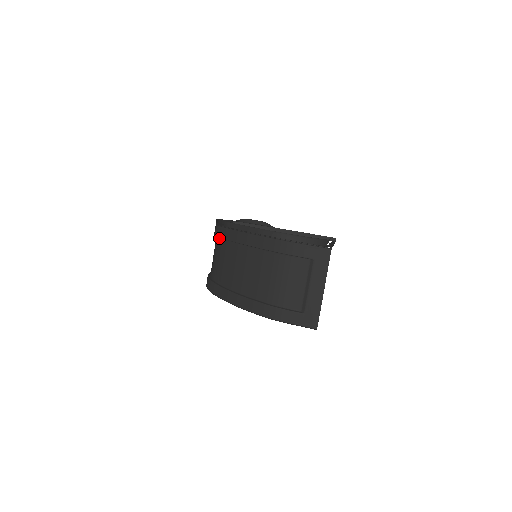
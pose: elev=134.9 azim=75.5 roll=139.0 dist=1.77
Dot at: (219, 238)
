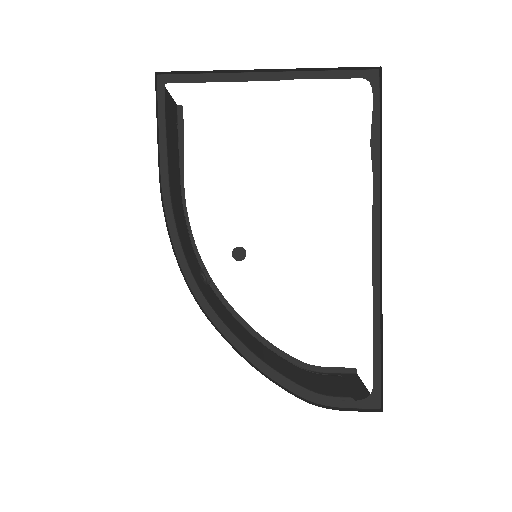
Dot at: (200, 290)
